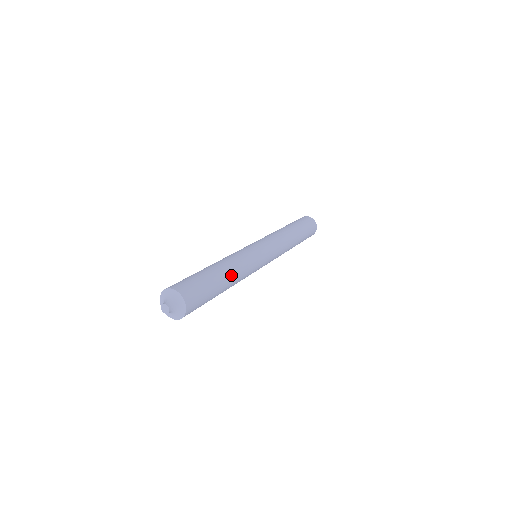
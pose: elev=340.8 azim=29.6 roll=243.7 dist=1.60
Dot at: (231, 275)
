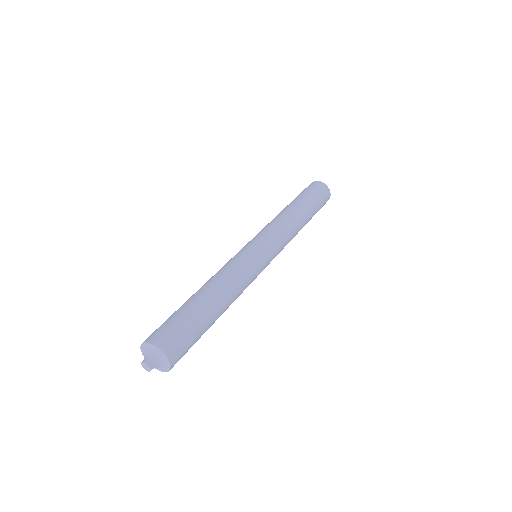
Dot at: occluded
